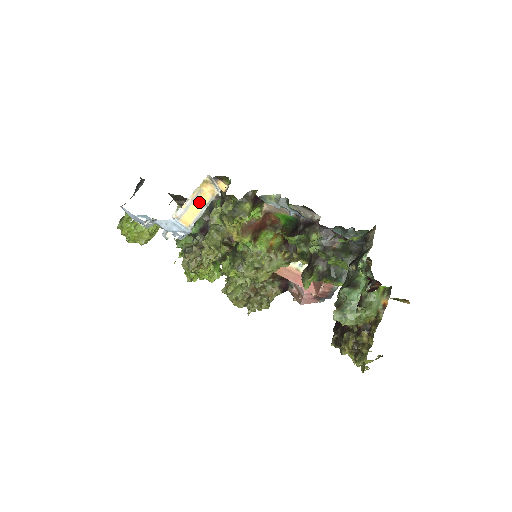
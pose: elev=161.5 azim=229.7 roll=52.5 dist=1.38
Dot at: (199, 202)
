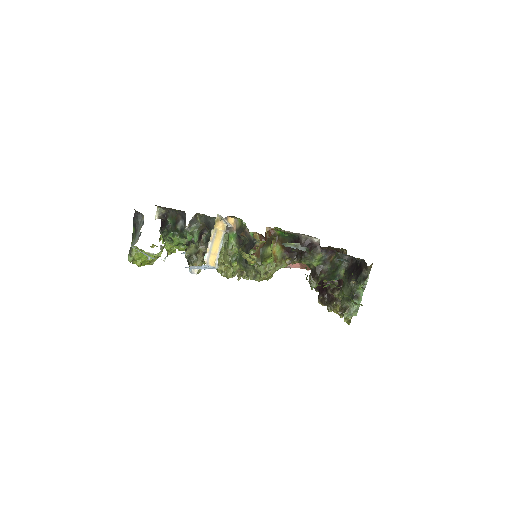
Dot at: (216, 241)
